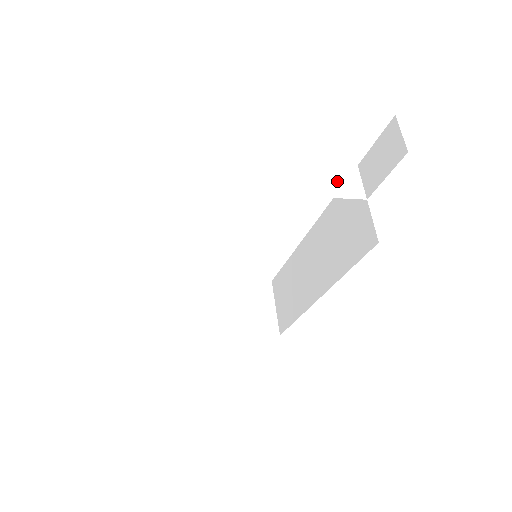
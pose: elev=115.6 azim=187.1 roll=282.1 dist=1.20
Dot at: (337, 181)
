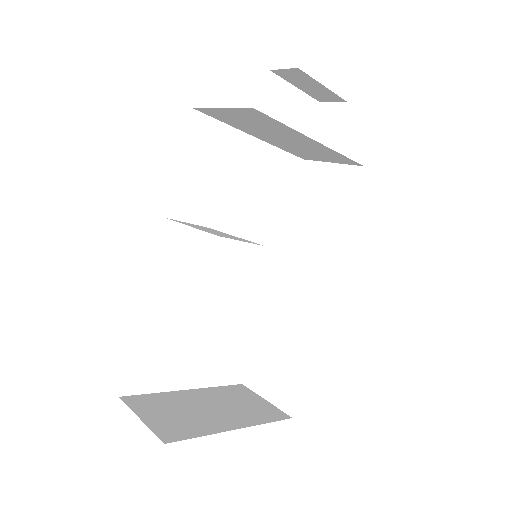
Dot at: (303, 154)
